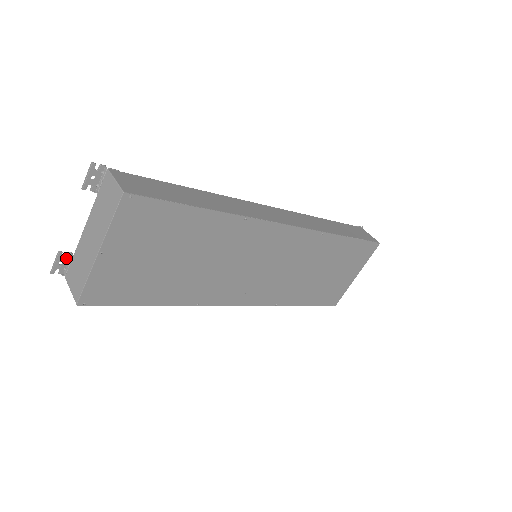
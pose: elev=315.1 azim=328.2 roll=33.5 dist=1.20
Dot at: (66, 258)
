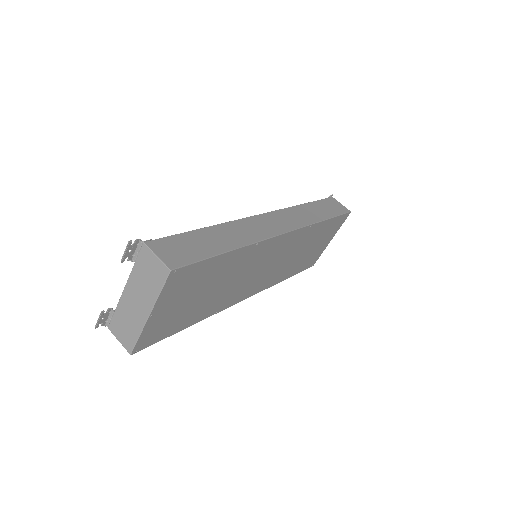
Dot at: (107, 313)
